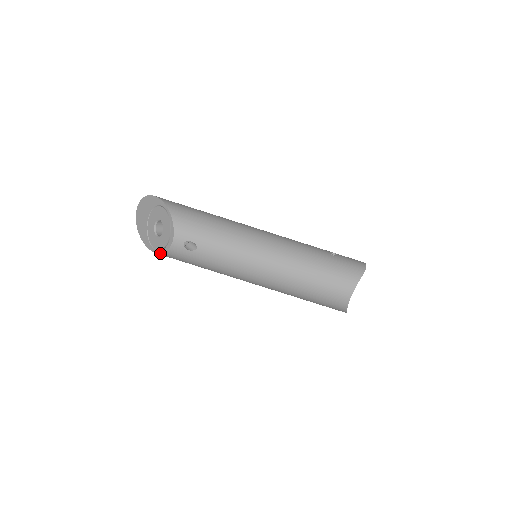
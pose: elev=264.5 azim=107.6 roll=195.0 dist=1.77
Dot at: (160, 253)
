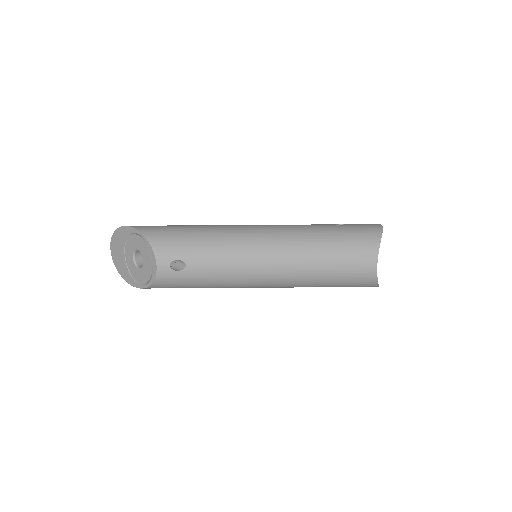
Dot at: (148, 286)
